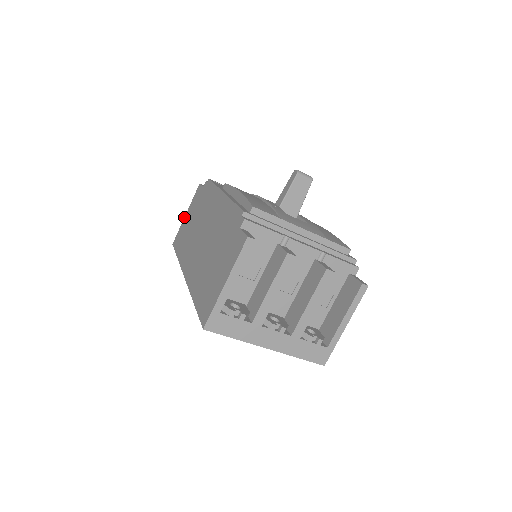
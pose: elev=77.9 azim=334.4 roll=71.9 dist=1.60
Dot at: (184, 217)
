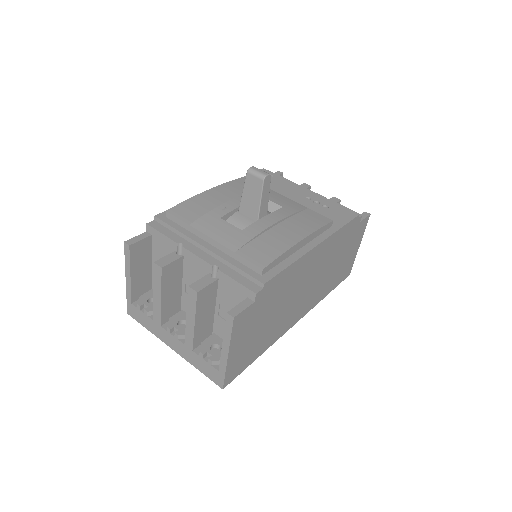
Dot at: occluded
